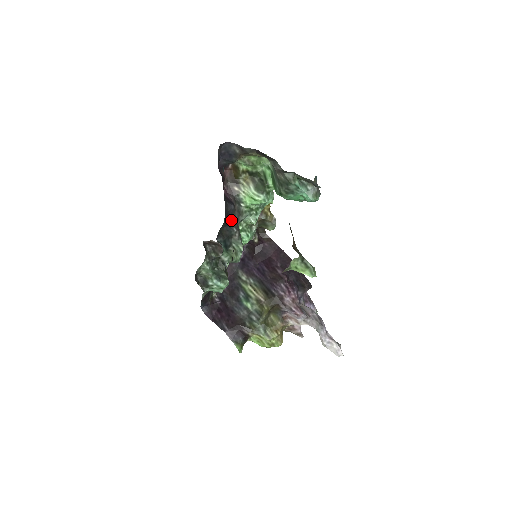
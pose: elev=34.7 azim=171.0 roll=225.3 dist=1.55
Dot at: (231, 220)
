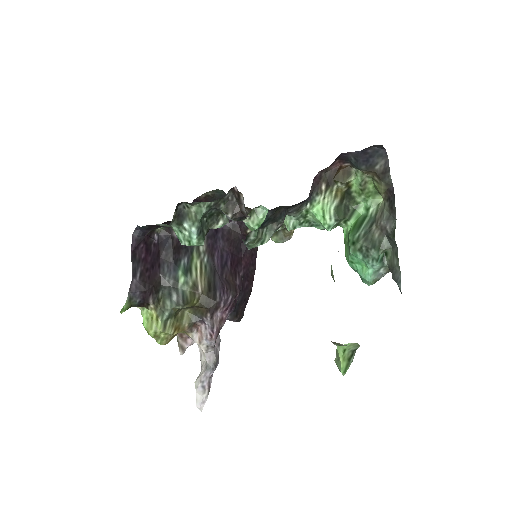
Dot at: (291, 207)
